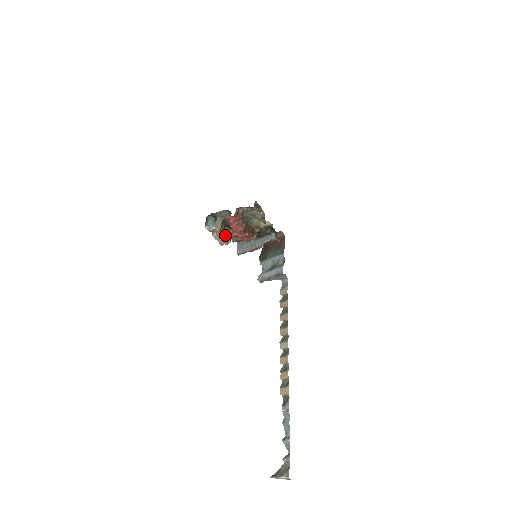
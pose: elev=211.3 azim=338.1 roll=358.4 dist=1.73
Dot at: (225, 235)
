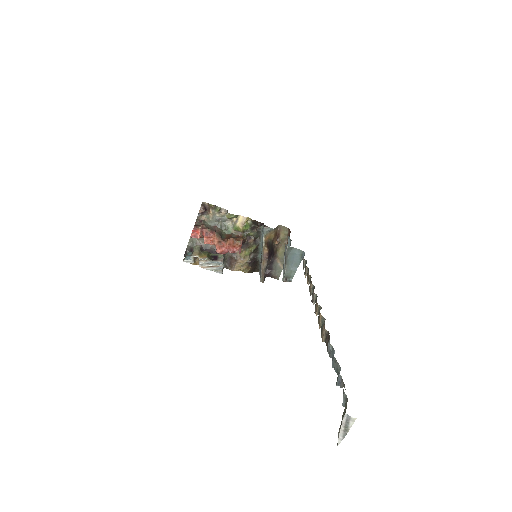
Dot at: (214, 260)
